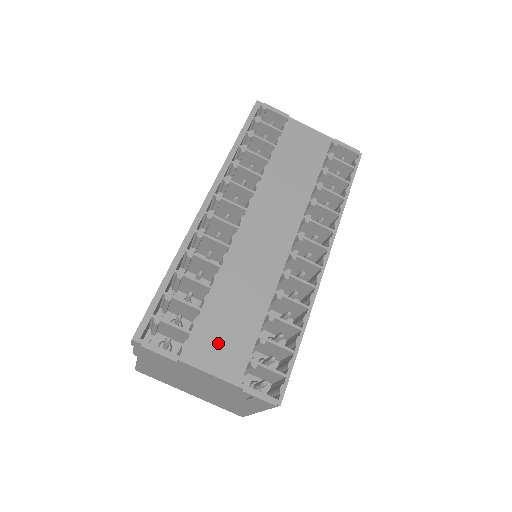
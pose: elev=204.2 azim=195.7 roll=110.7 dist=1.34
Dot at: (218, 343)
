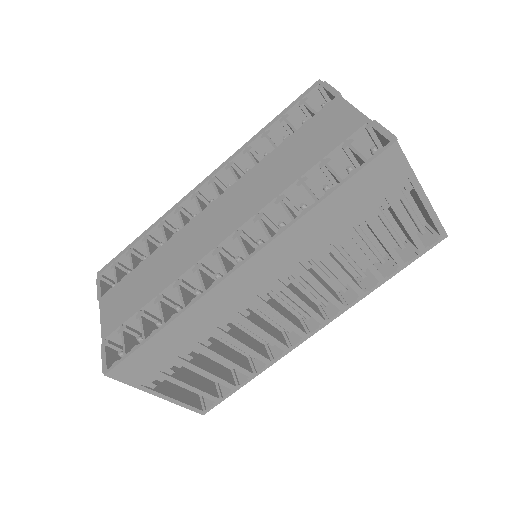
Dot at: (120, 301)
